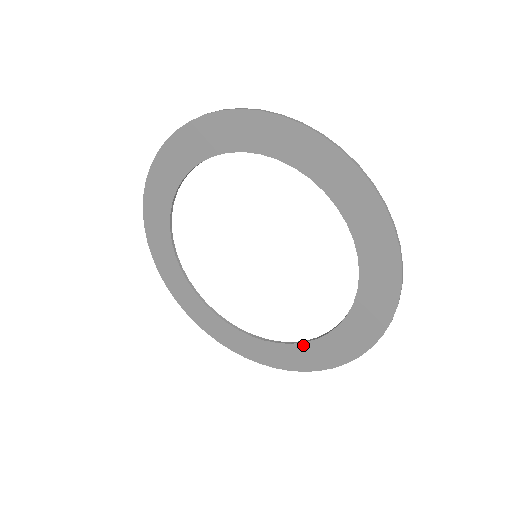
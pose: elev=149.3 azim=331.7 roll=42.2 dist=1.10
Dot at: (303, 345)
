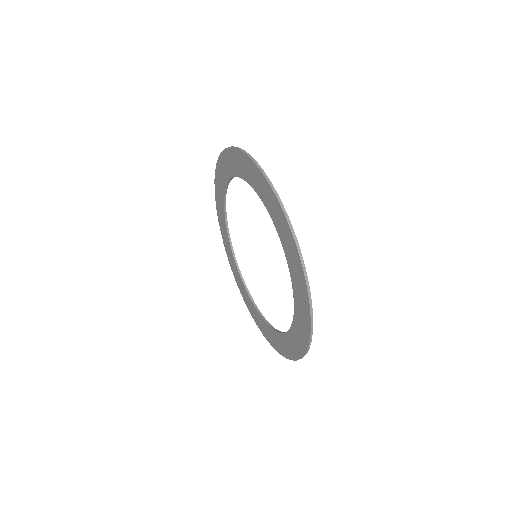
Dot at: (270, 328)
